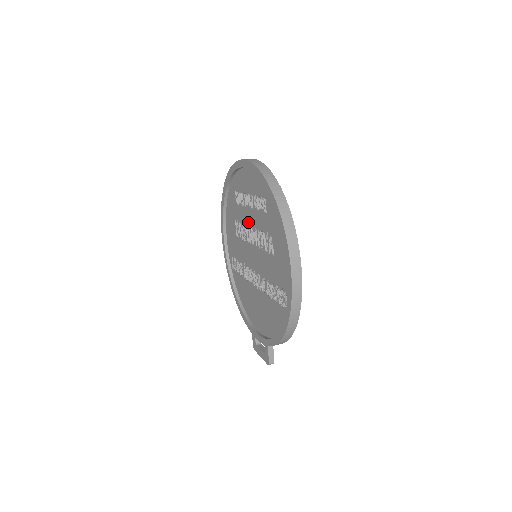
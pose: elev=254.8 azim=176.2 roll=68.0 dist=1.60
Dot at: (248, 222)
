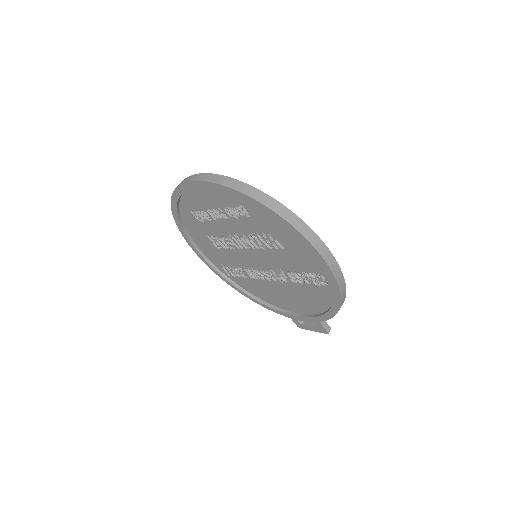
Dot at: (228, 232)
